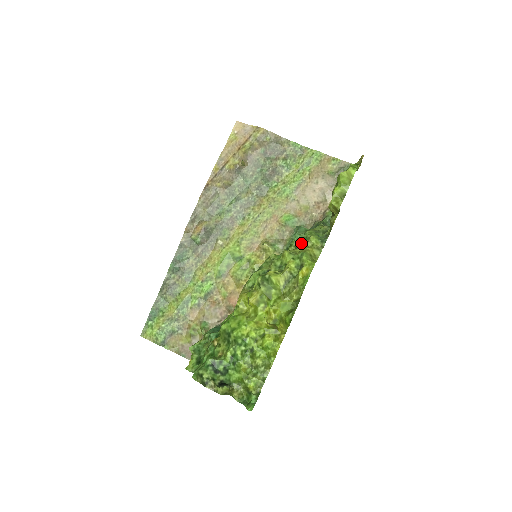
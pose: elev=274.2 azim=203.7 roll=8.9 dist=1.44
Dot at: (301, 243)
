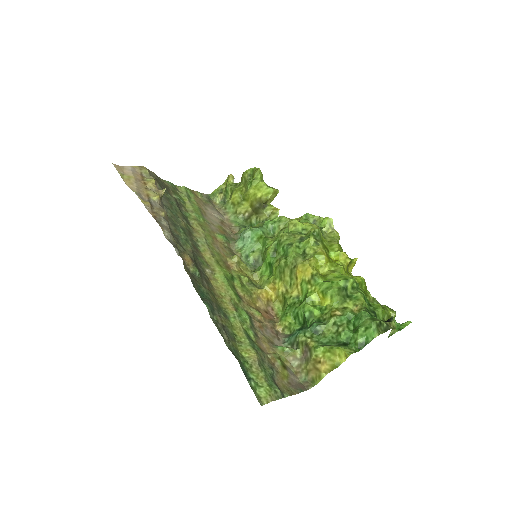
Dot at: (268, 233)
